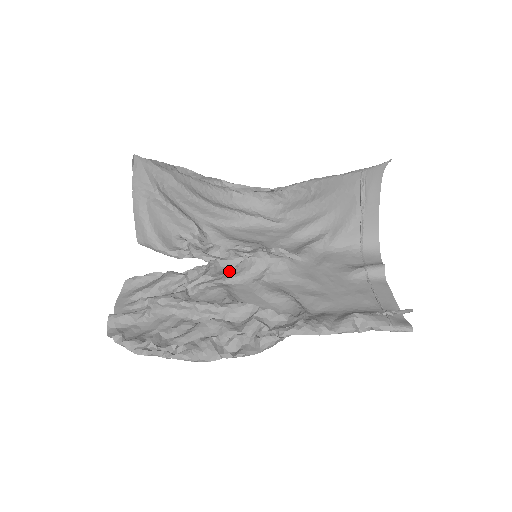
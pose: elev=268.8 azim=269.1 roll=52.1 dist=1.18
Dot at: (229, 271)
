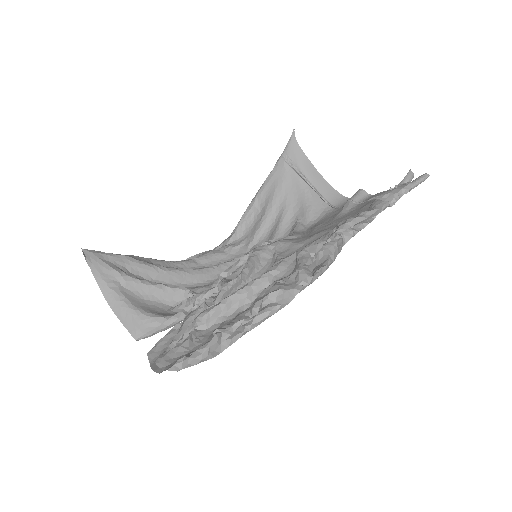
Dot at: (243, 269)
